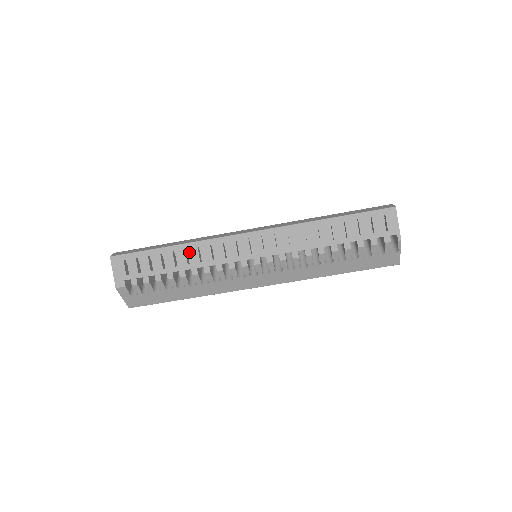
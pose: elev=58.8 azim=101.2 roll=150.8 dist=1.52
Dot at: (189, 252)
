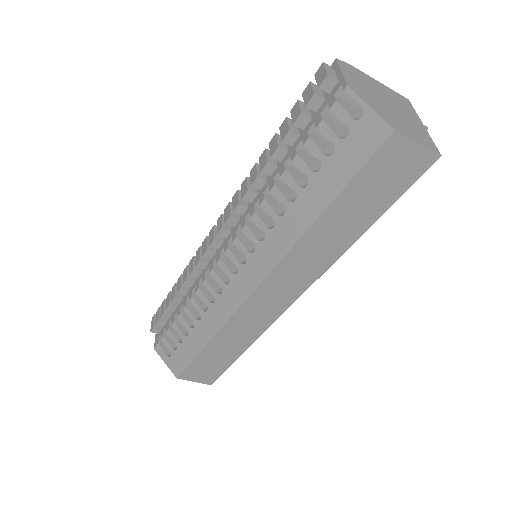
Dot at: occluded
